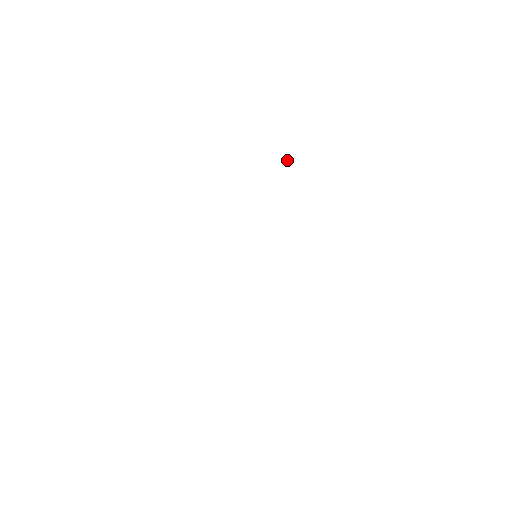
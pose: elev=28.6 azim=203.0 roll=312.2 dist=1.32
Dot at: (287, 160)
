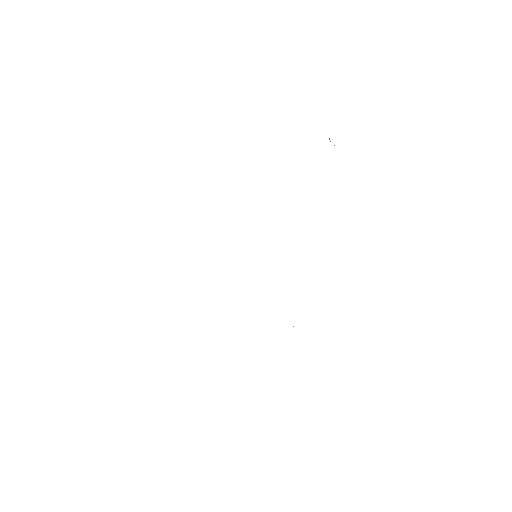
Dot at: occluded
